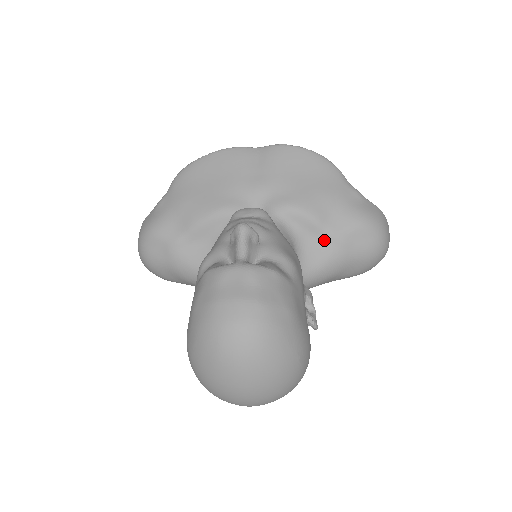
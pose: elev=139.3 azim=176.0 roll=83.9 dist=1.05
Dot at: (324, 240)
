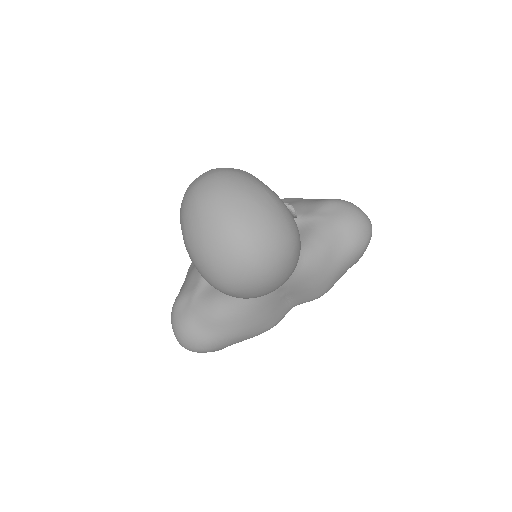
Dot at: (304, 223)
